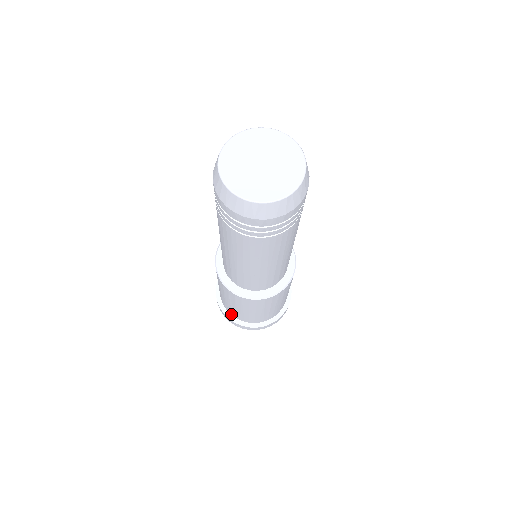
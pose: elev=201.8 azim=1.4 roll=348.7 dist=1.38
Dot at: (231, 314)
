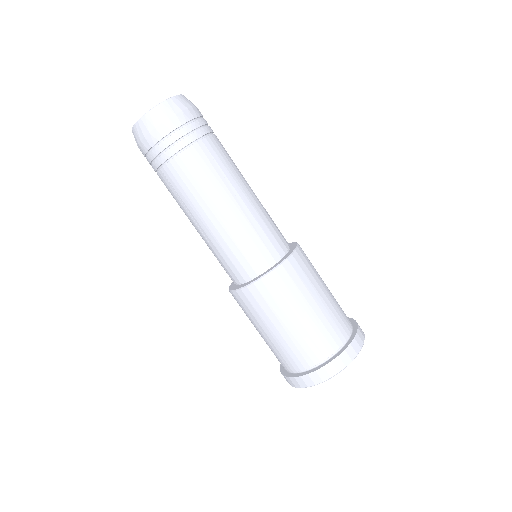
Dot at: (318, 361)
